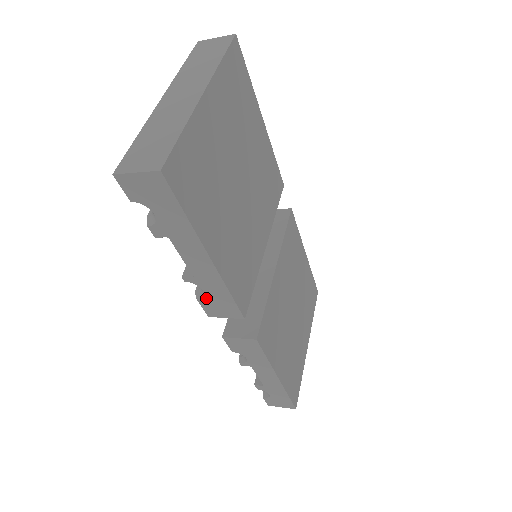
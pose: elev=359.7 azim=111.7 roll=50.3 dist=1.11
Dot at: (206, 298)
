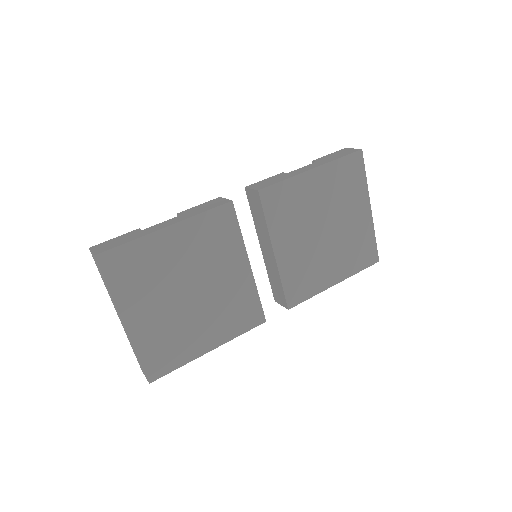
Dot at: occluded
